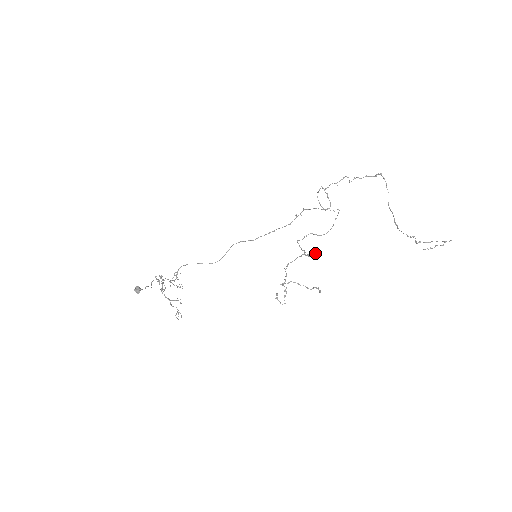
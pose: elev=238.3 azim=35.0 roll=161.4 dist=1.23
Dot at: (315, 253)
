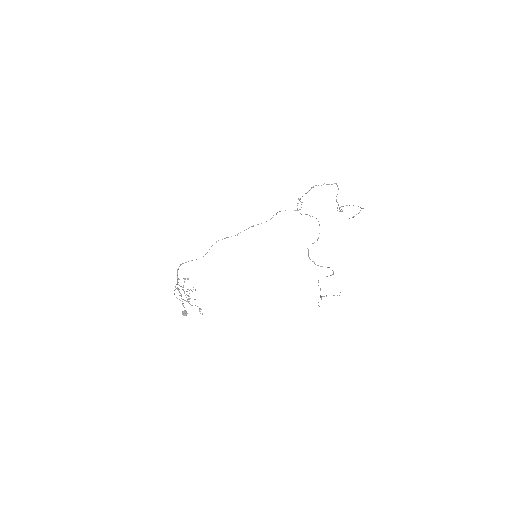
Dot at: occluded
